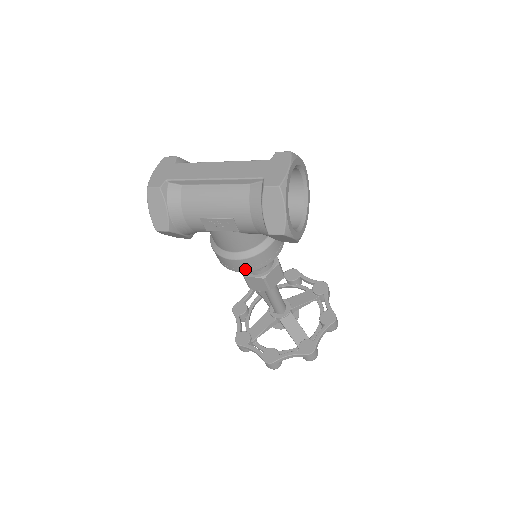
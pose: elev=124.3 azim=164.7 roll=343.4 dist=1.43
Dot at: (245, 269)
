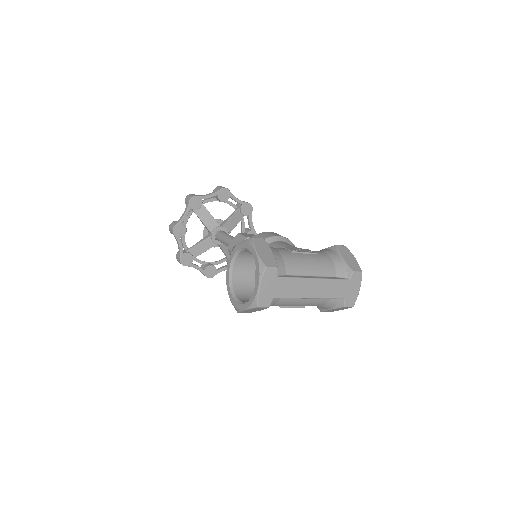
Dot at: occluded
